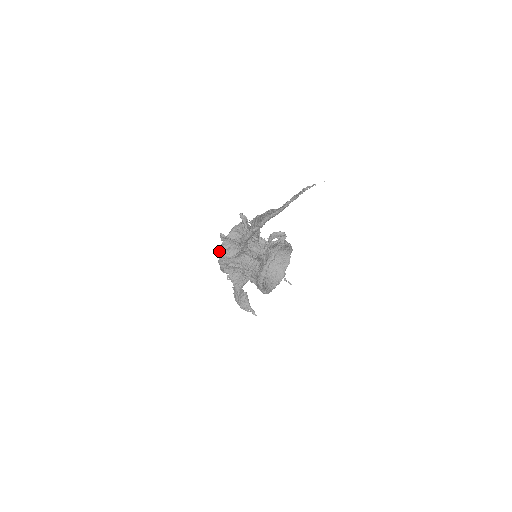
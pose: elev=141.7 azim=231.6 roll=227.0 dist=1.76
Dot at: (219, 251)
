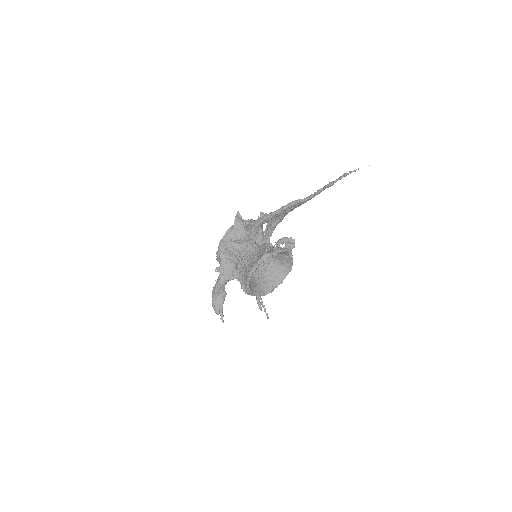
Dot at: (227, 230)
